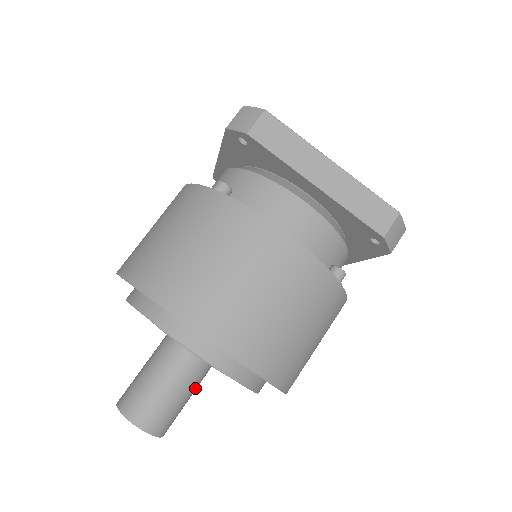
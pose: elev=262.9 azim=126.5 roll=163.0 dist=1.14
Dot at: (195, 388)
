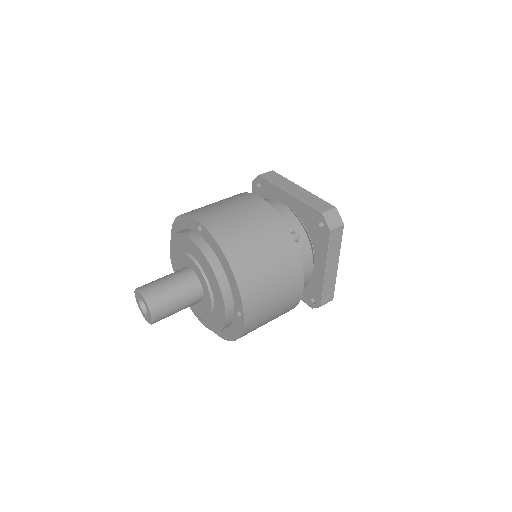
Dot at: (185, 295)
